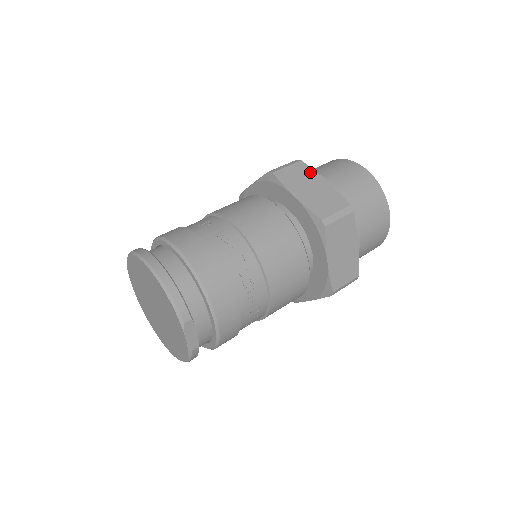
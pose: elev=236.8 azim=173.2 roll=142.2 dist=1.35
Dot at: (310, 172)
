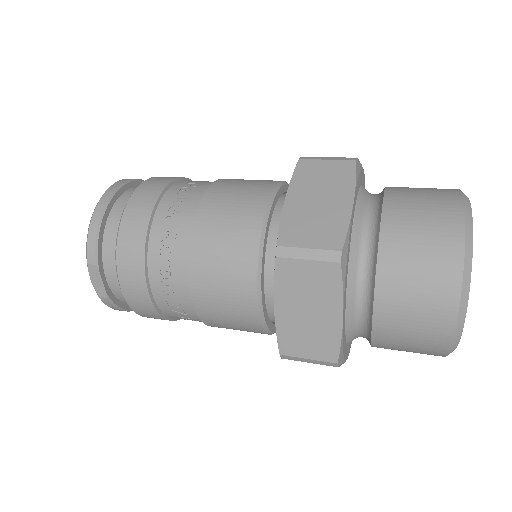
Dot at: (347, 180)
